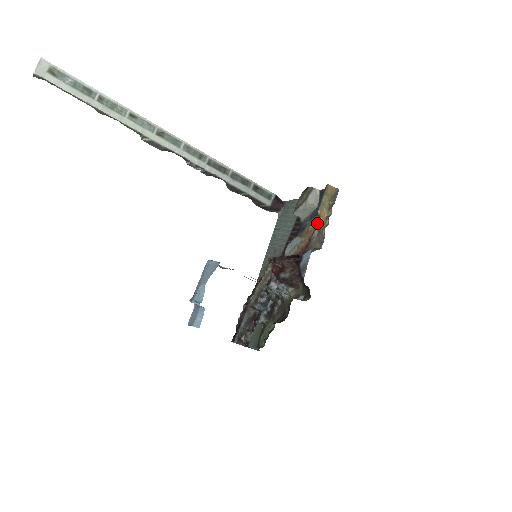
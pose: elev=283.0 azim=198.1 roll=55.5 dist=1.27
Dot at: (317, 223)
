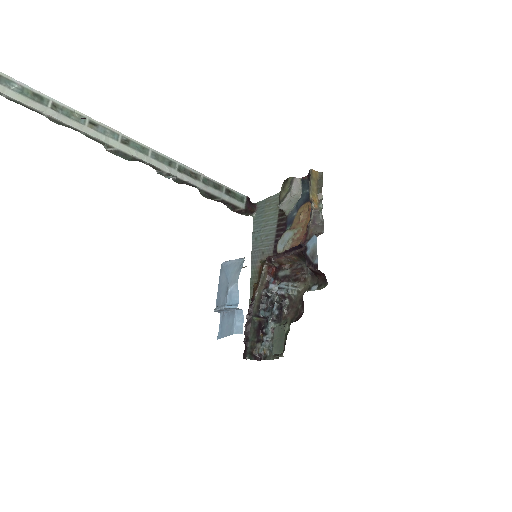
Dot at: (311, 209)
